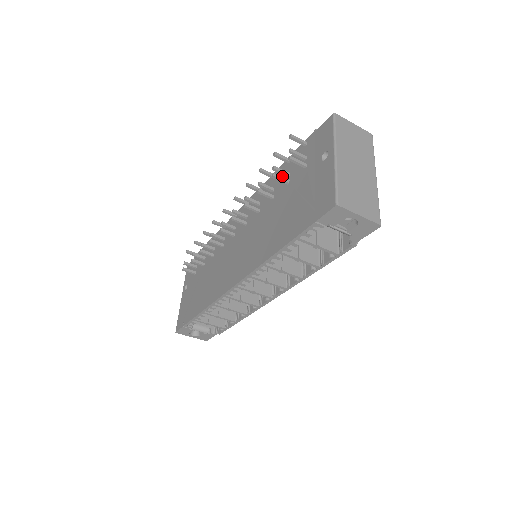
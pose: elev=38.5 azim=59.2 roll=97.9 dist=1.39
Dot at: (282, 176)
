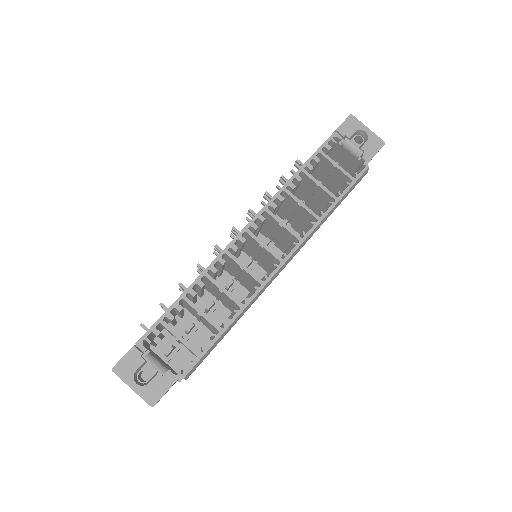
Dot at: occluded
